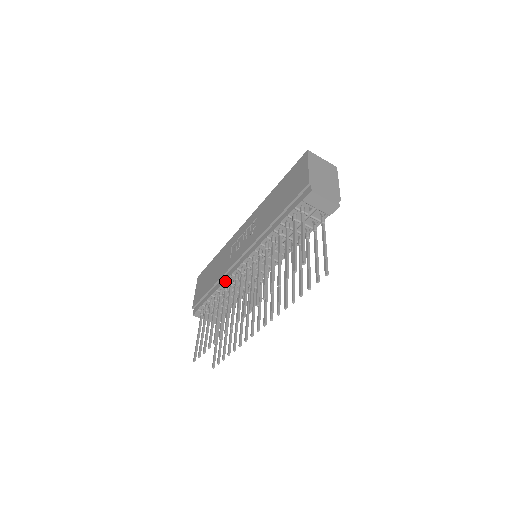
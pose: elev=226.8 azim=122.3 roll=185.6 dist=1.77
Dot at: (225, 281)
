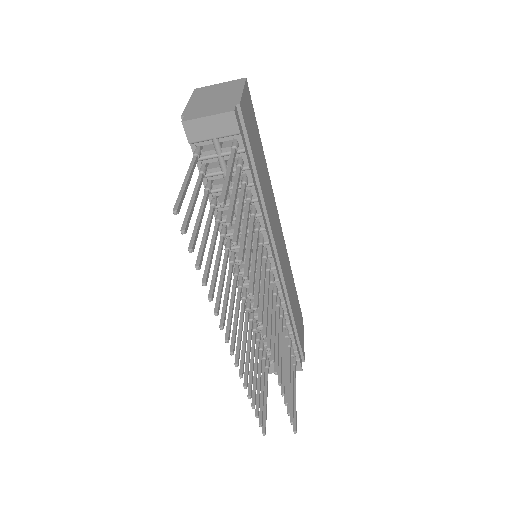
Dot at: occluded
